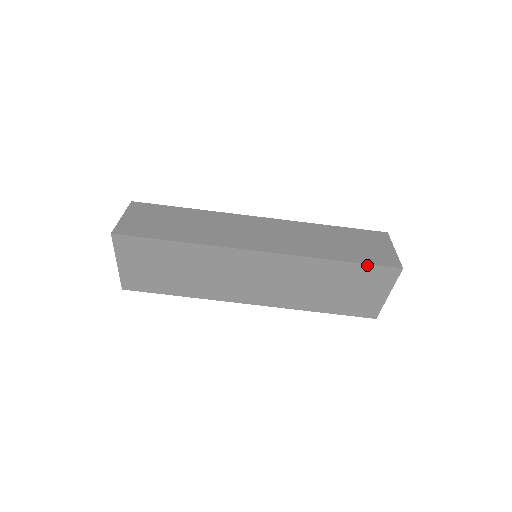
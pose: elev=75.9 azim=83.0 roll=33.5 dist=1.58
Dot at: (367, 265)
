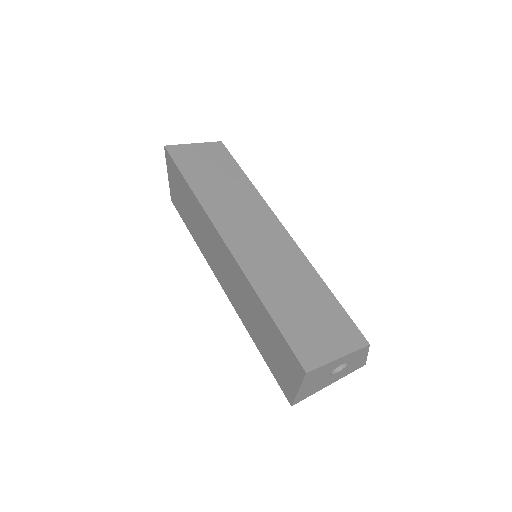
Dot at: (283, 336)
